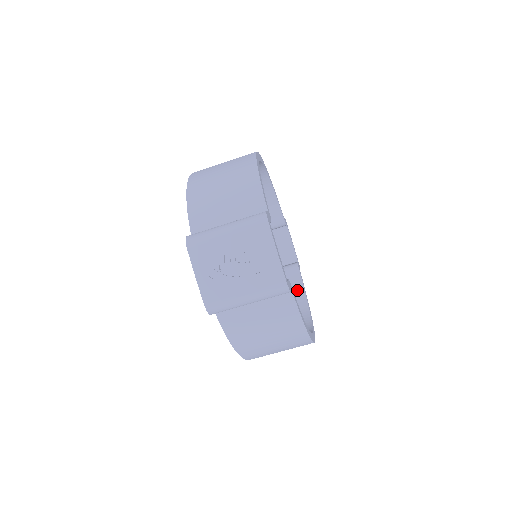
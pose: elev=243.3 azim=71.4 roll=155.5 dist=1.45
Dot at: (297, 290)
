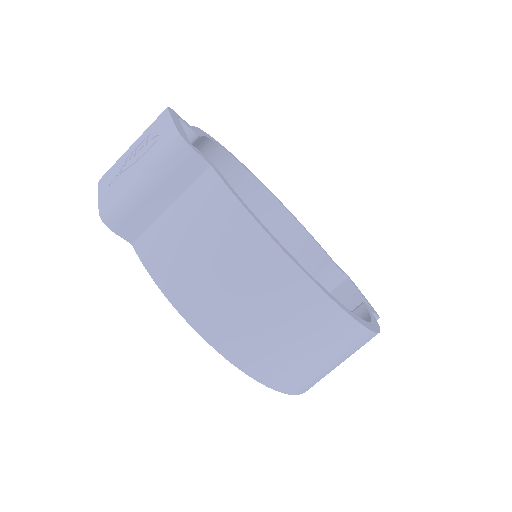
Dot at: occluded
